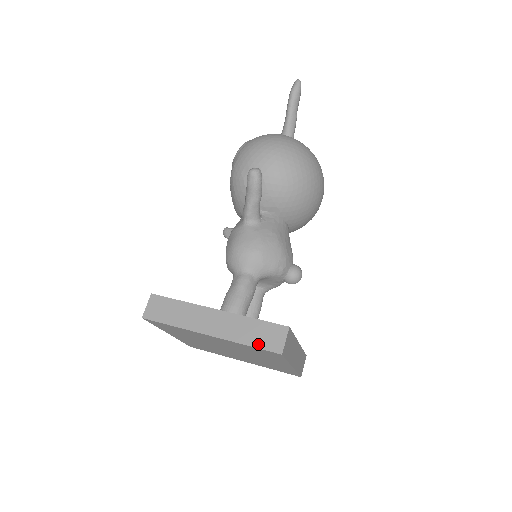
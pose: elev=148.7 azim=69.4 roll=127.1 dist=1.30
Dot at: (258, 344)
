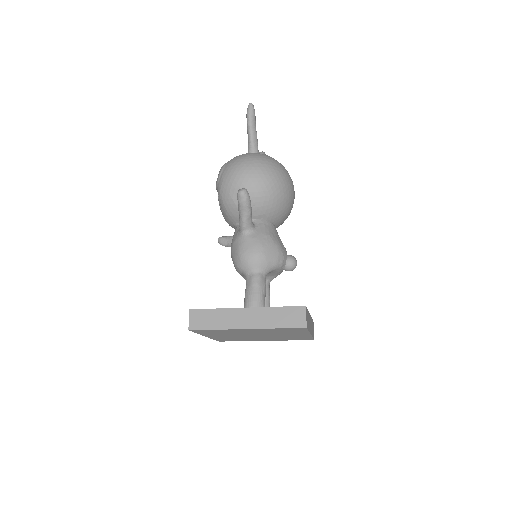
Dot at: (286, 325)
